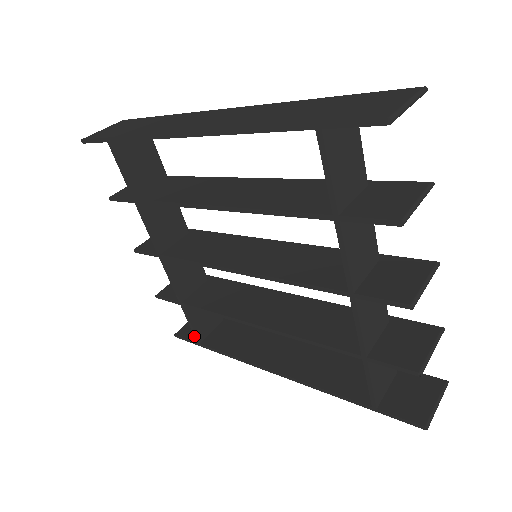
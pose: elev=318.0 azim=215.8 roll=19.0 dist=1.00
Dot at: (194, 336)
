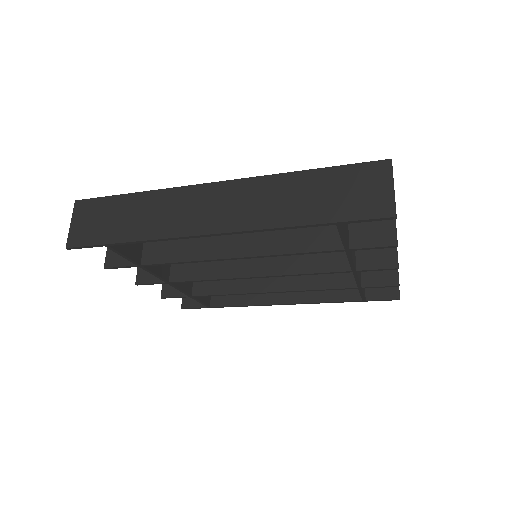
Dot at: occluded
